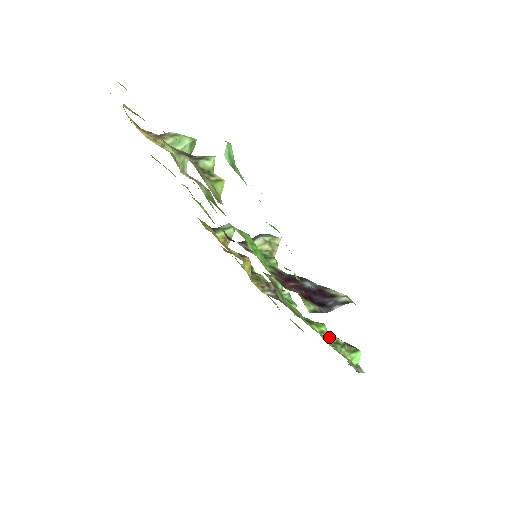
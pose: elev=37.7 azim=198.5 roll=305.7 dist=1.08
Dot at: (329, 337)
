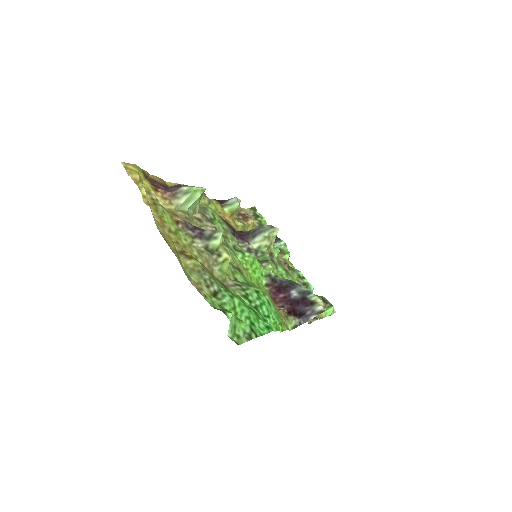
Dot at: occluded
